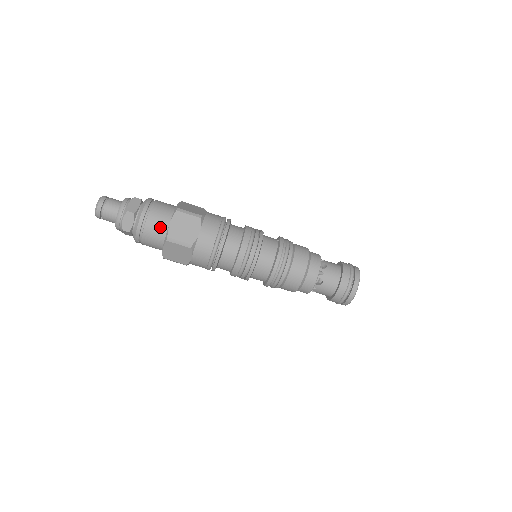
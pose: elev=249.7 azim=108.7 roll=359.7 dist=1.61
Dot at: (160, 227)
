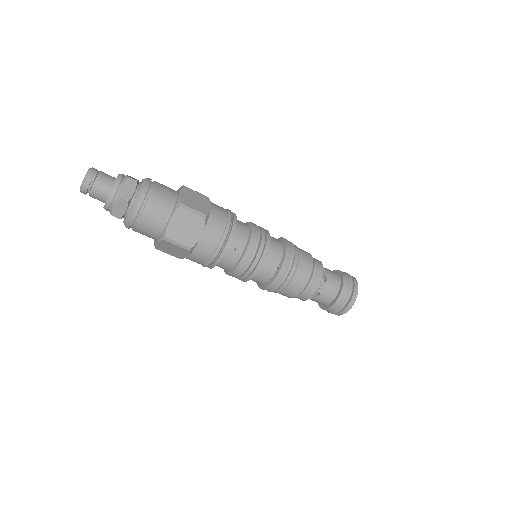
Dot at: occluded
